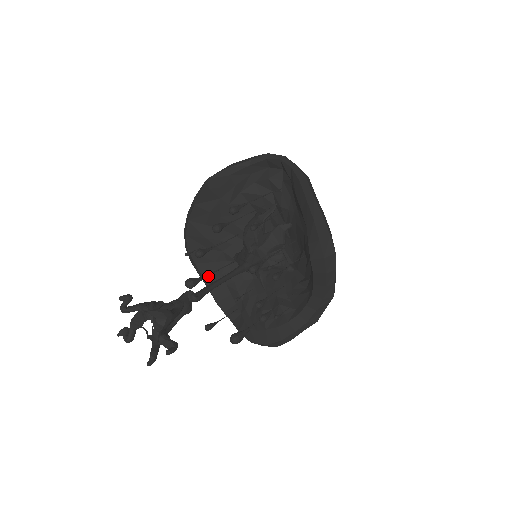
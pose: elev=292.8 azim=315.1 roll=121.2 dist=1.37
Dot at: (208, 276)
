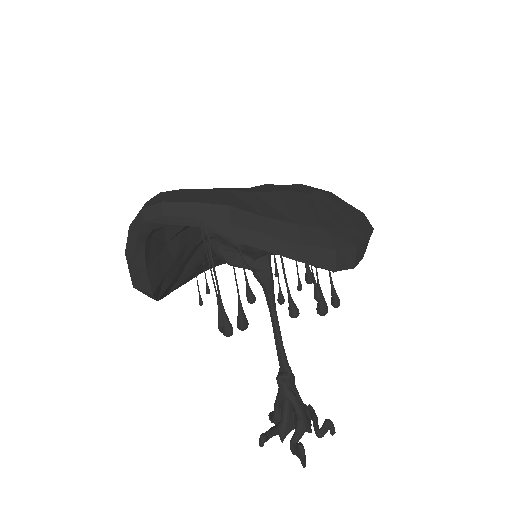
Dot at: (220, 262)
